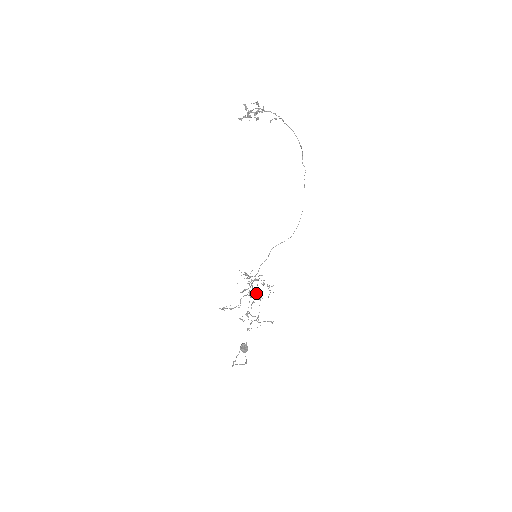
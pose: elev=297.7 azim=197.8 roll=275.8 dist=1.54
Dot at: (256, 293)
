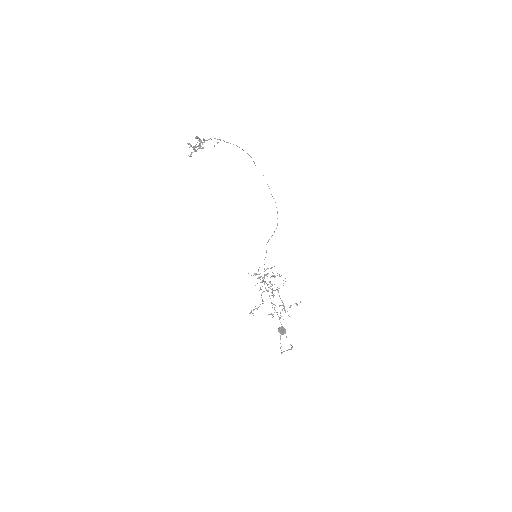
Dot at: occluded
